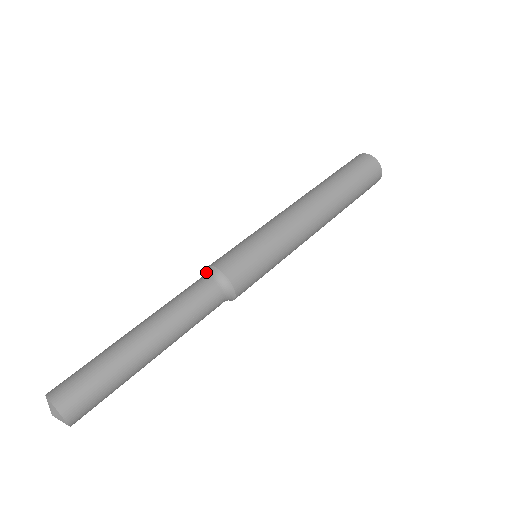
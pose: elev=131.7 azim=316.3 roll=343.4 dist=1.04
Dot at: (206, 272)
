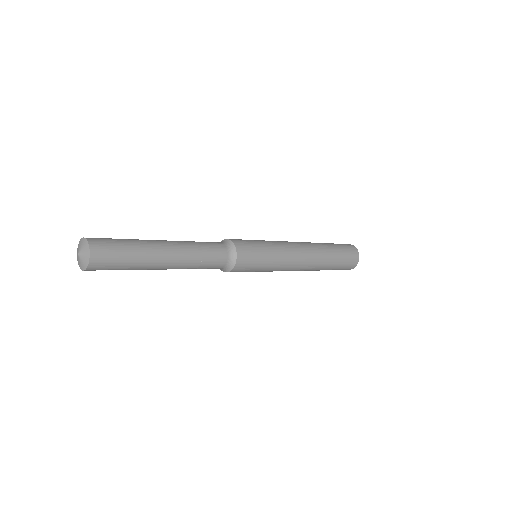
Dot at: occluded
